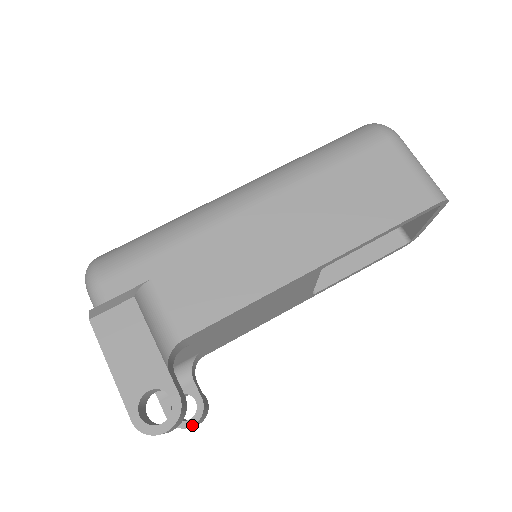
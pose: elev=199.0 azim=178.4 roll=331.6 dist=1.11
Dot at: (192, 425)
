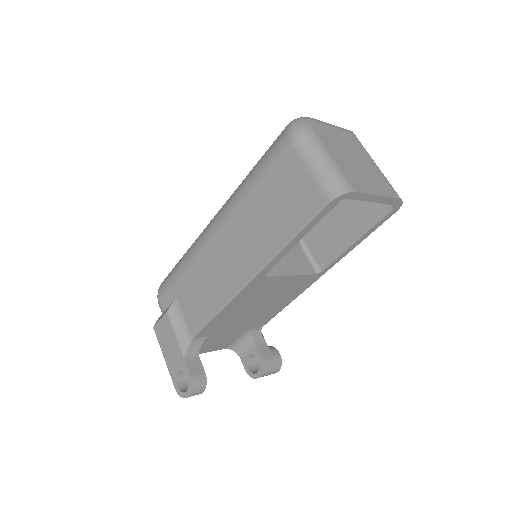
Dot at: (258, 377)
